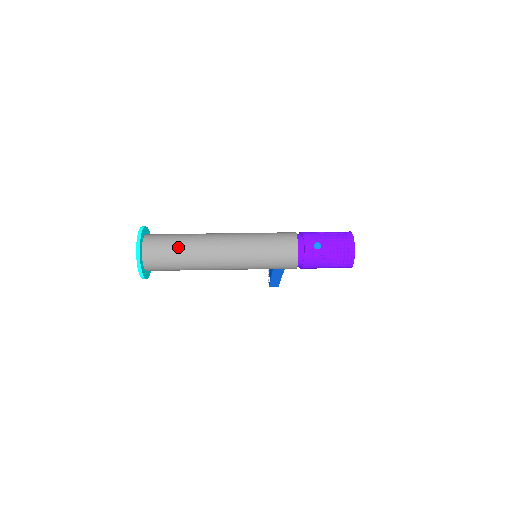
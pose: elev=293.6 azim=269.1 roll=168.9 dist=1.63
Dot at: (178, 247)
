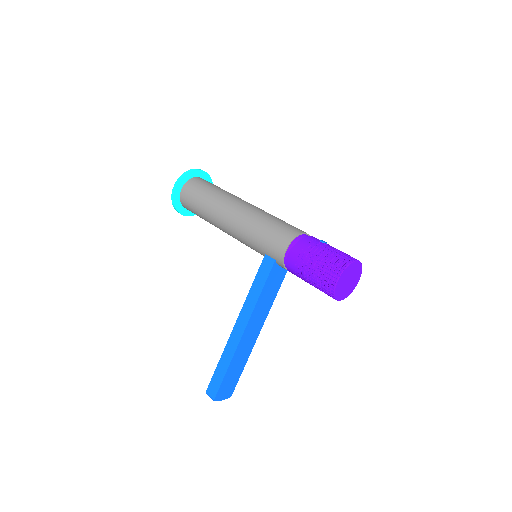
Dot at: occluded
